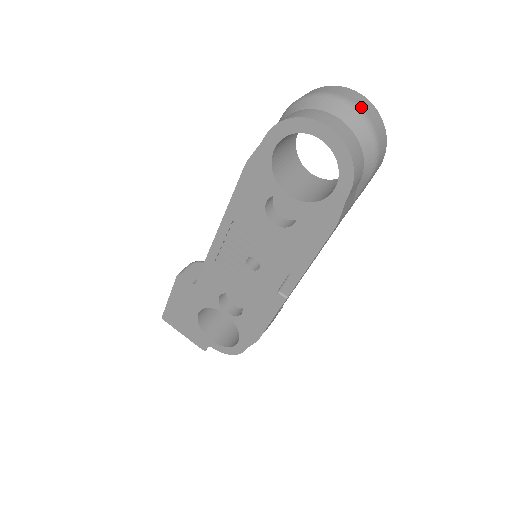
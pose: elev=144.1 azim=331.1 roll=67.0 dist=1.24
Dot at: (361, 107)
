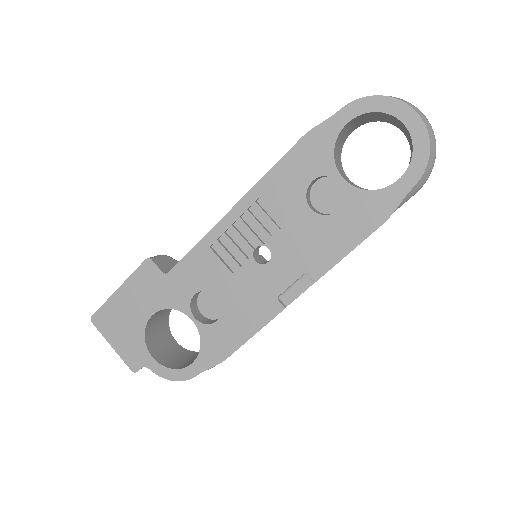
Dot at: (428, 121)
